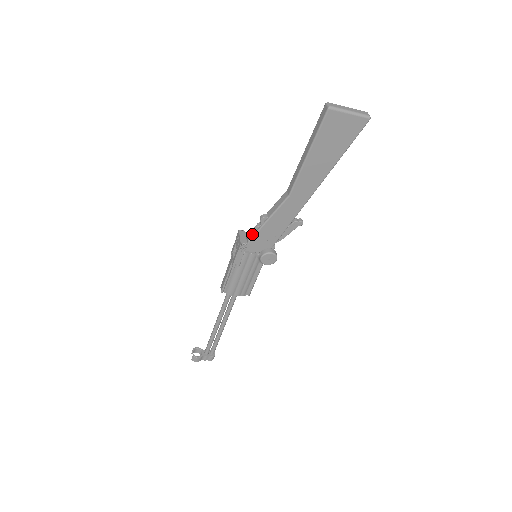
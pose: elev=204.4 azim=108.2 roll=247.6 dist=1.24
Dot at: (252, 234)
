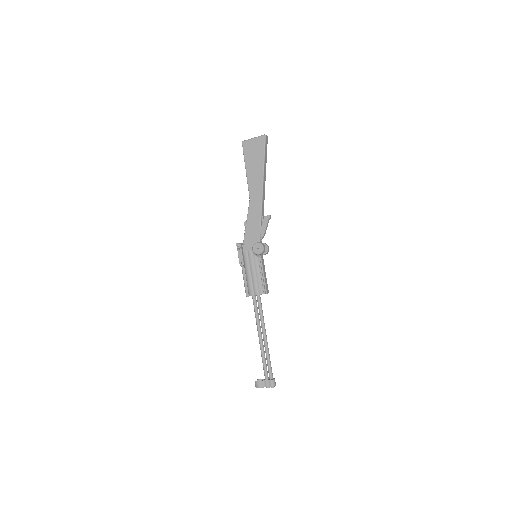
Dot at: occluded
